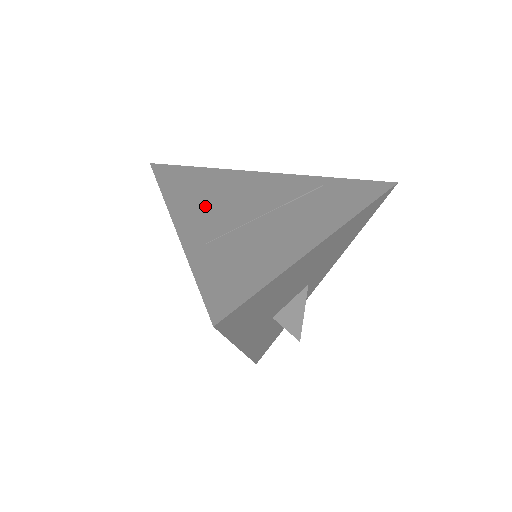
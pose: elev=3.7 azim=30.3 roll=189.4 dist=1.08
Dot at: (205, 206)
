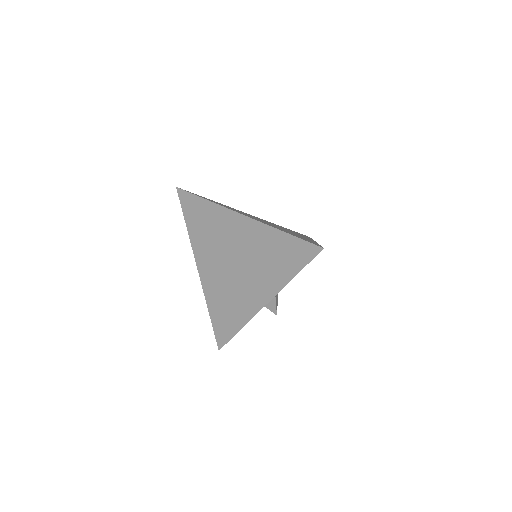
Dot at: occluded
